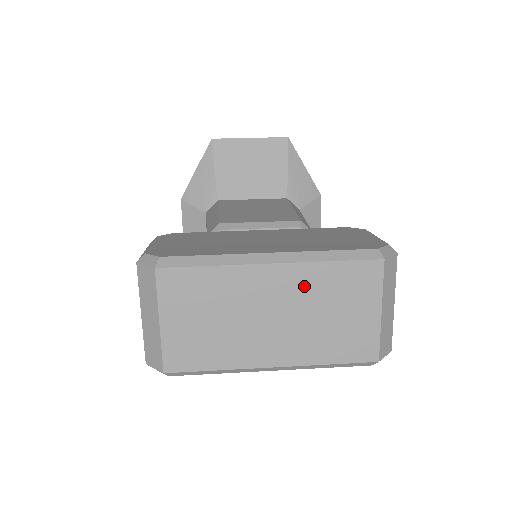
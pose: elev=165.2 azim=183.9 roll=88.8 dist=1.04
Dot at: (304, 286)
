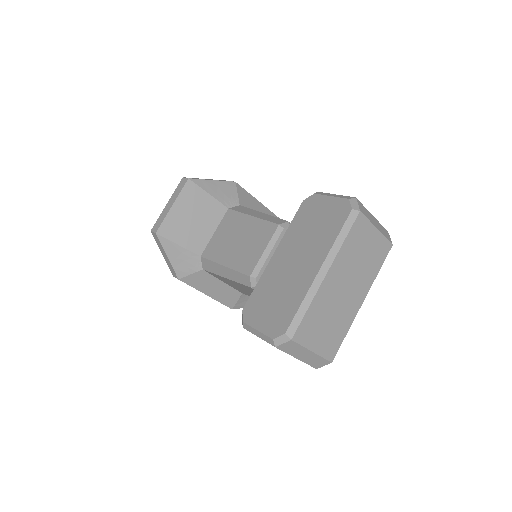
Dot at: (345, 263)
